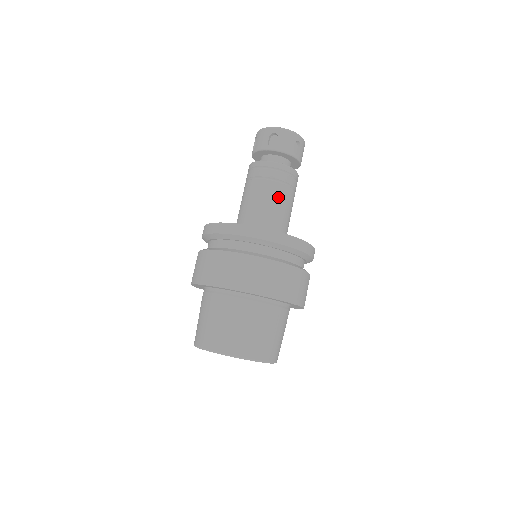
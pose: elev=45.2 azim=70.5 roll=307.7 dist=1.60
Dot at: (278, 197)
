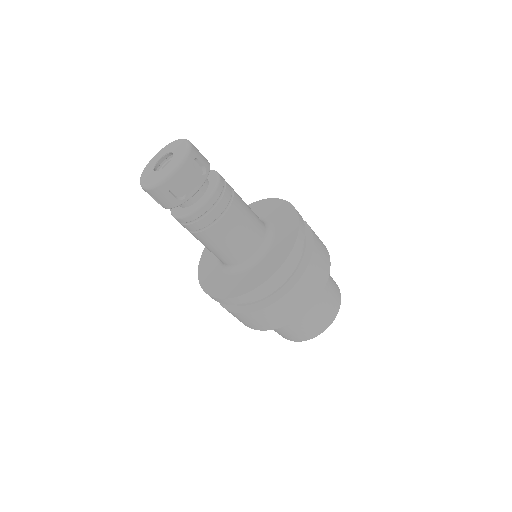
Dot at: (212, 242)
